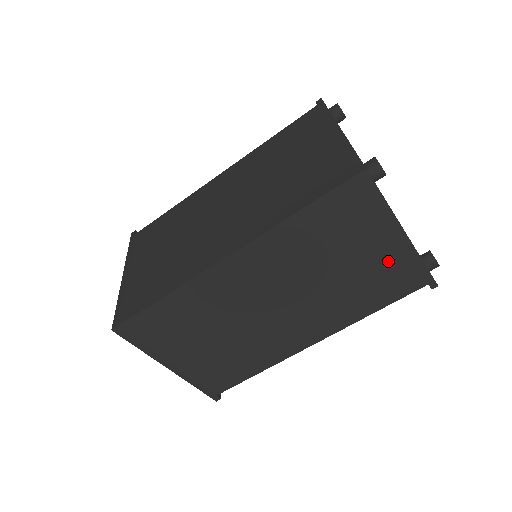
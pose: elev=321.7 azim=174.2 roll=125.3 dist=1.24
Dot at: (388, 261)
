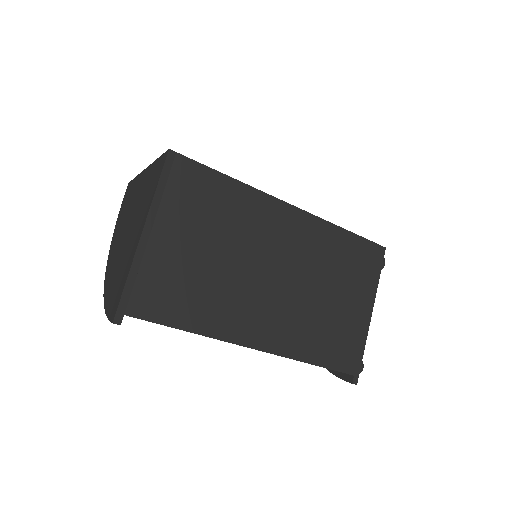
Dot at: (351, 324)
